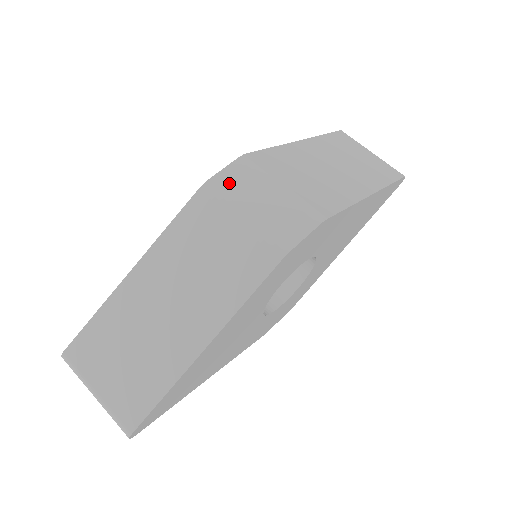
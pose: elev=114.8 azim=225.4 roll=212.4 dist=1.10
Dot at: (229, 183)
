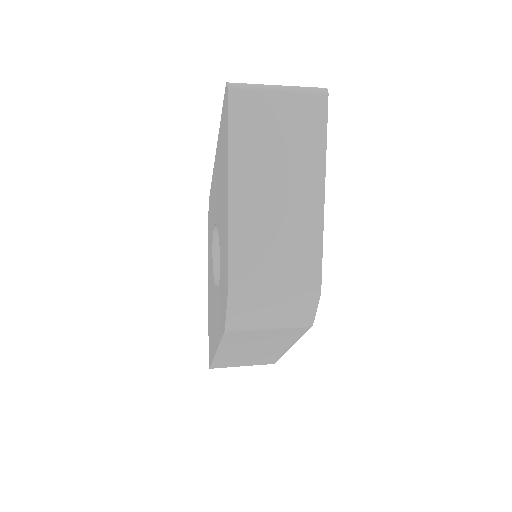
Dot at: occluded
